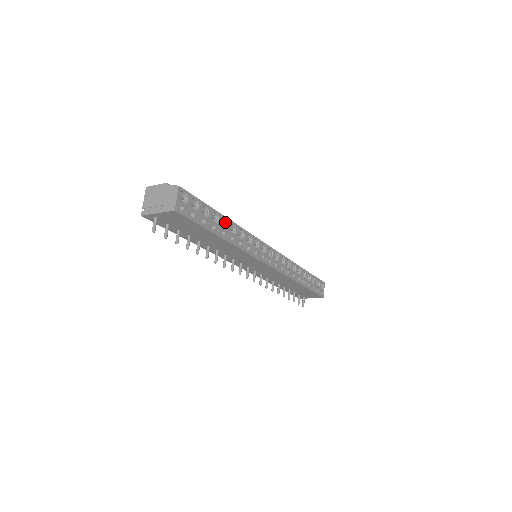
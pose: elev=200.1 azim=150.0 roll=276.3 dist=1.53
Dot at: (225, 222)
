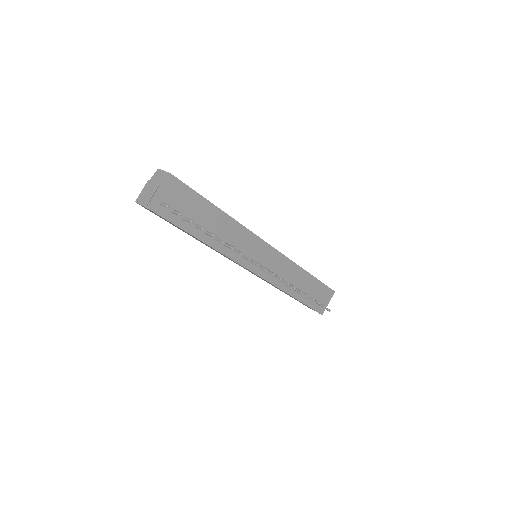
Dot at: occluded
